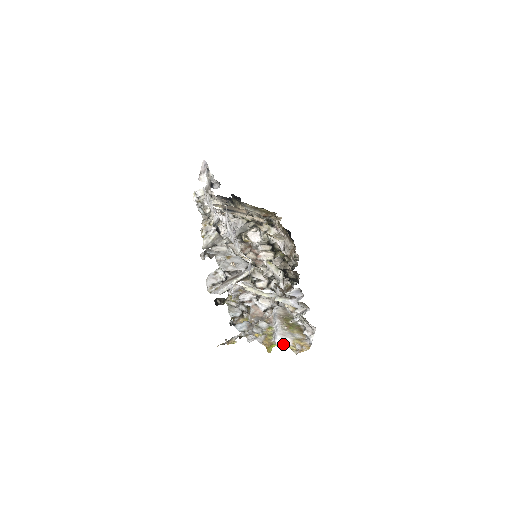
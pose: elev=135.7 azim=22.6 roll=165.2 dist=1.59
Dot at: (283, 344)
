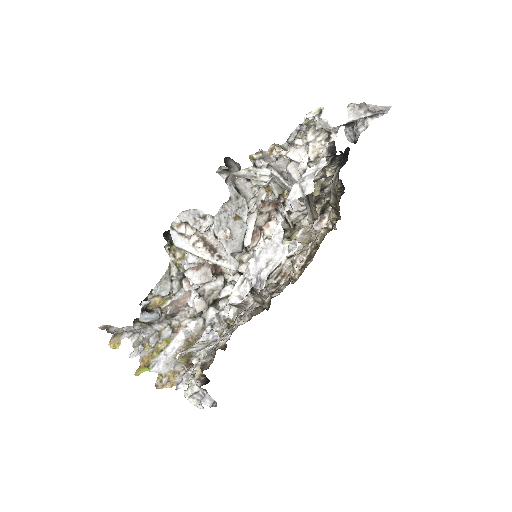
Dot at: (157, 372)
